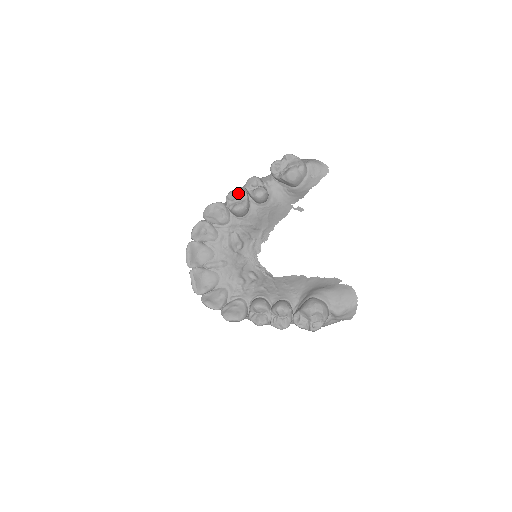
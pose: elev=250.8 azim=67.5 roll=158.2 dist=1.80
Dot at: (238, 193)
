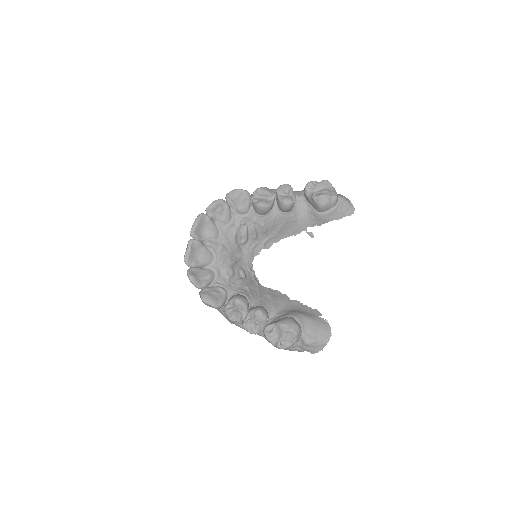
Dot at: (268, 192)
